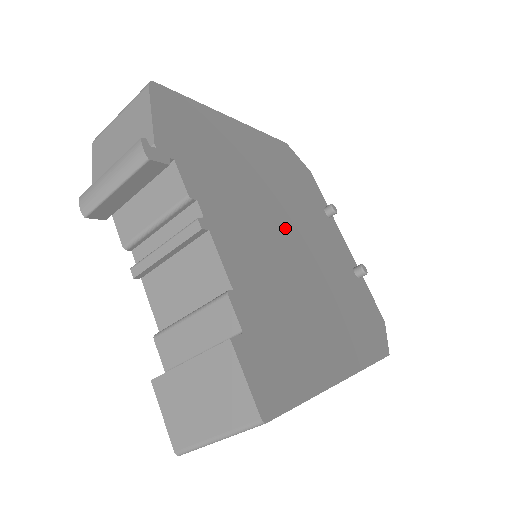
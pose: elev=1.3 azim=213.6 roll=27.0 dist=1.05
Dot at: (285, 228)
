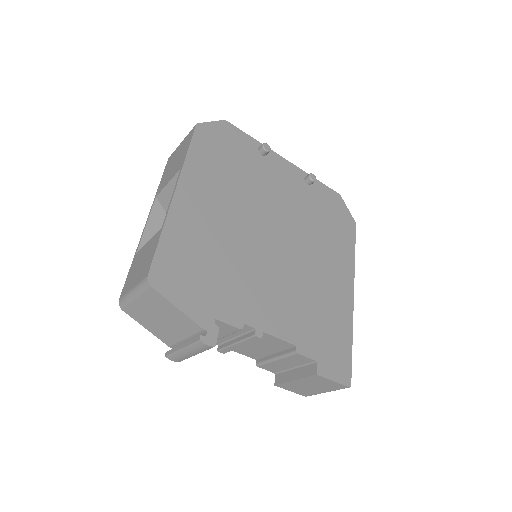
Dot at: (269, 239)
